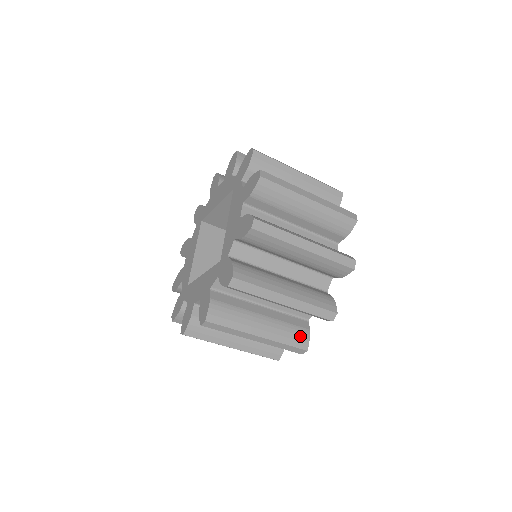
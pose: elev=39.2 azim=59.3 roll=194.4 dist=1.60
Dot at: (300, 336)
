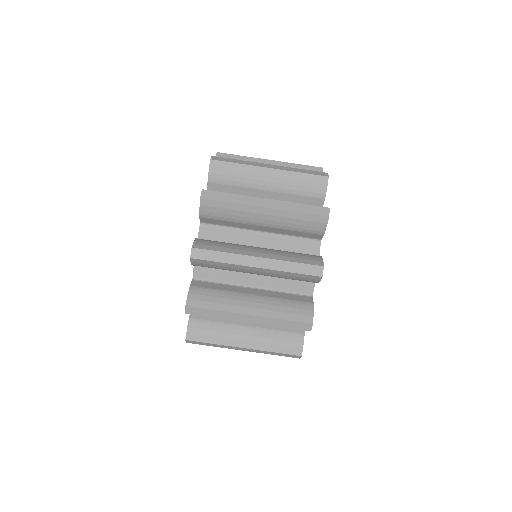
Dot at: (300, 309)
